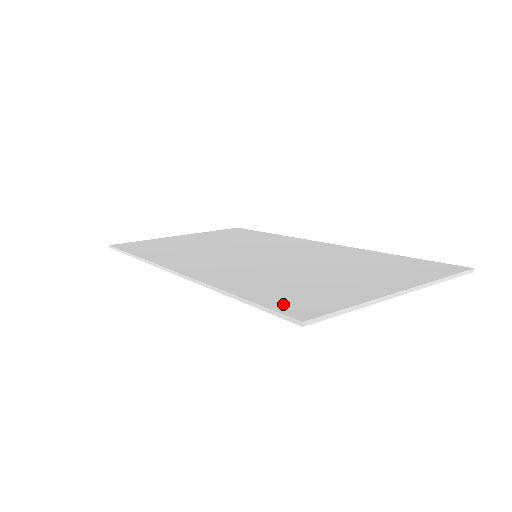
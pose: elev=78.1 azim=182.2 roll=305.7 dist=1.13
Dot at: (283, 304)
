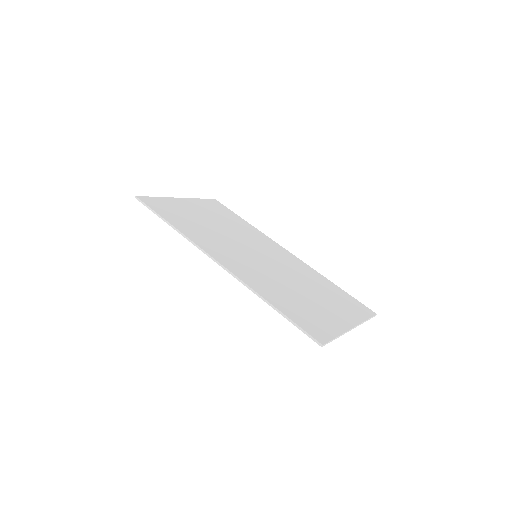
Dot at: (306, 325)
